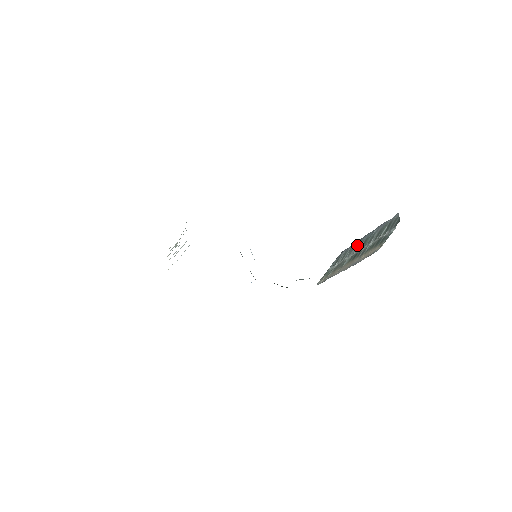
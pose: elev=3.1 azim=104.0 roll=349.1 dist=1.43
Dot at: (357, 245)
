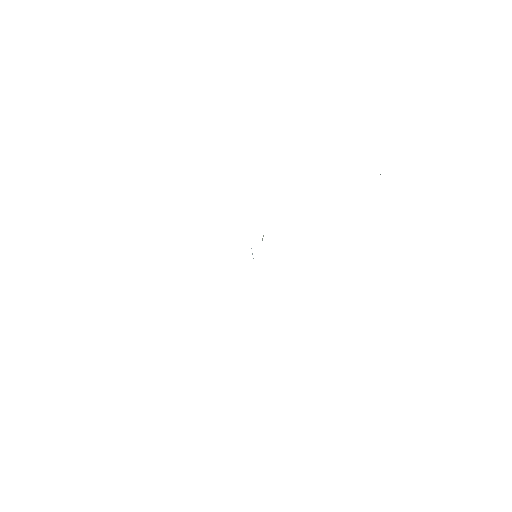
Dot at: occluded
